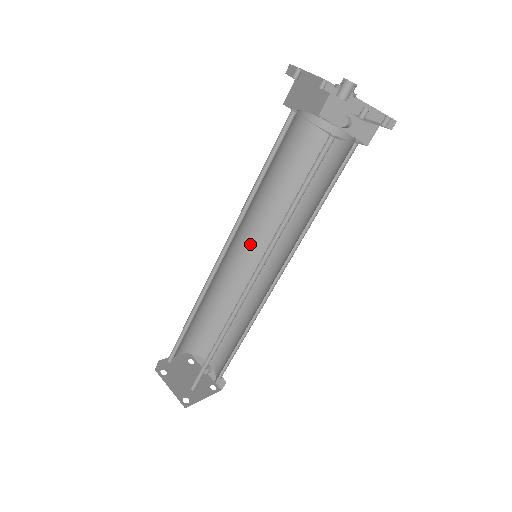
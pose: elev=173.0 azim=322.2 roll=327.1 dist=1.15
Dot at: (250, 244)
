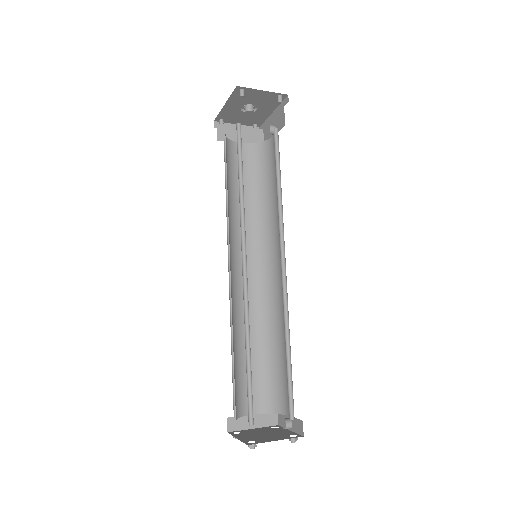
Dot at: (262, 262)
